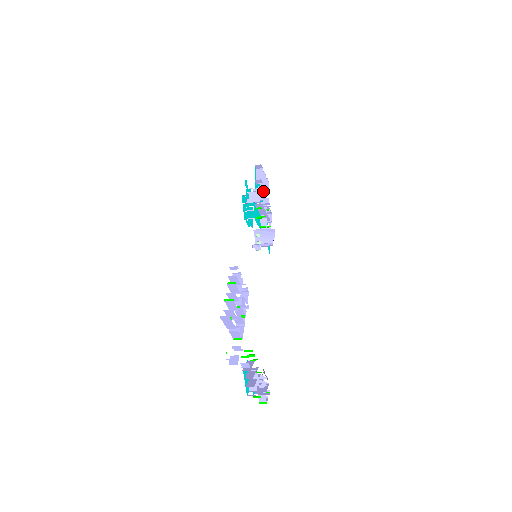
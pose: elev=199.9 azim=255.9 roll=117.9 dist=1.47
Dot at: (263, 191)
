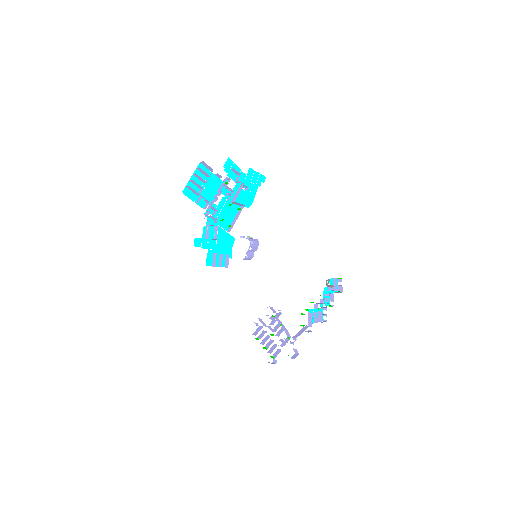
Dot at: (208, 169)
